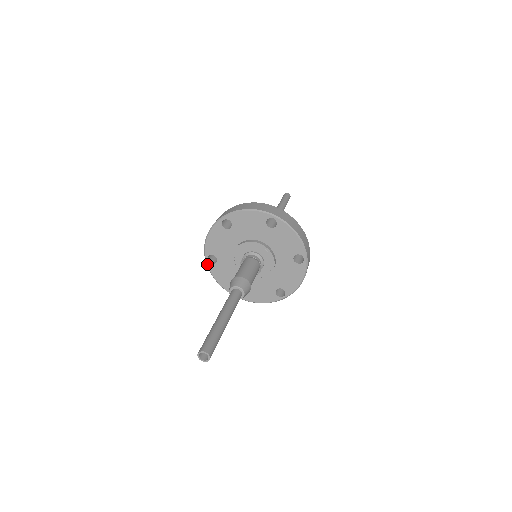
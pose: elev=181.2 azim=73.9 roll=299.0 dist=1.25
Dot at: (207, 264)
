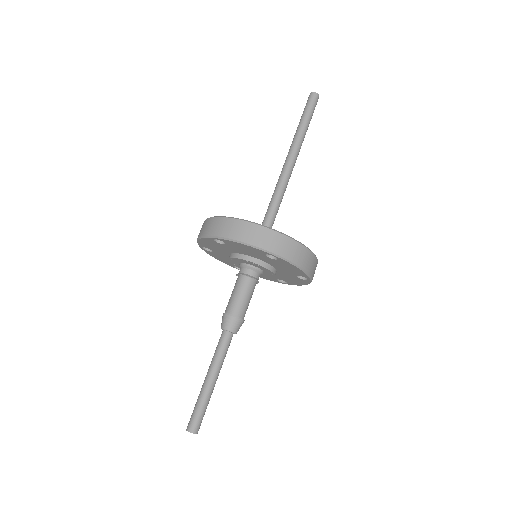
Dot at: occluded
